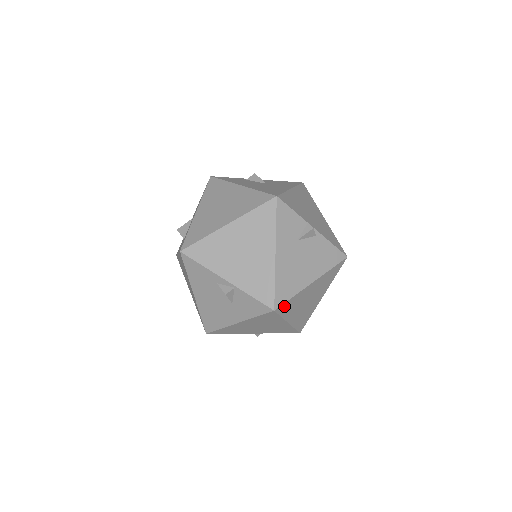
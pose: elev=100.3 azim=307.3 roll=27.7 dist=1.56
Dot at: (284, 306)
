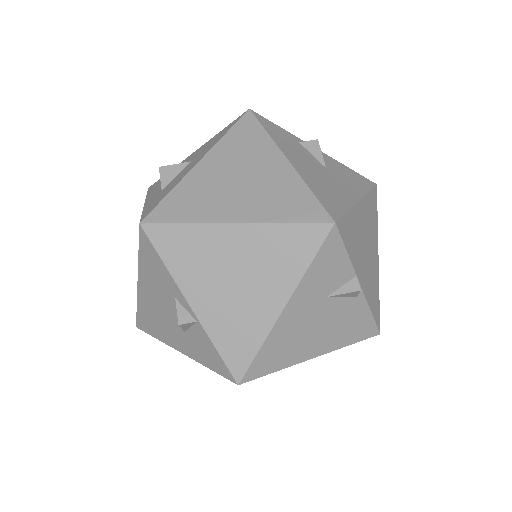
Dot at: occluded
